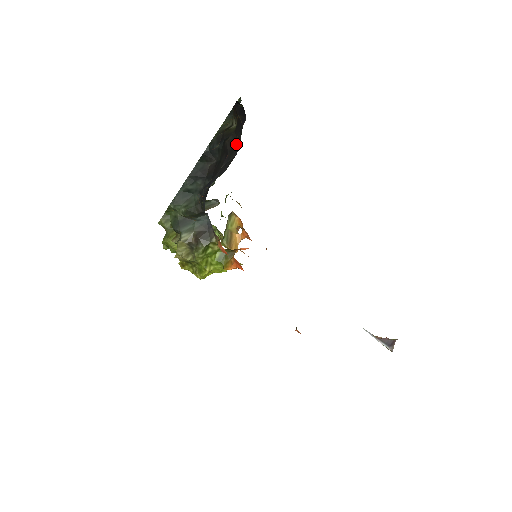
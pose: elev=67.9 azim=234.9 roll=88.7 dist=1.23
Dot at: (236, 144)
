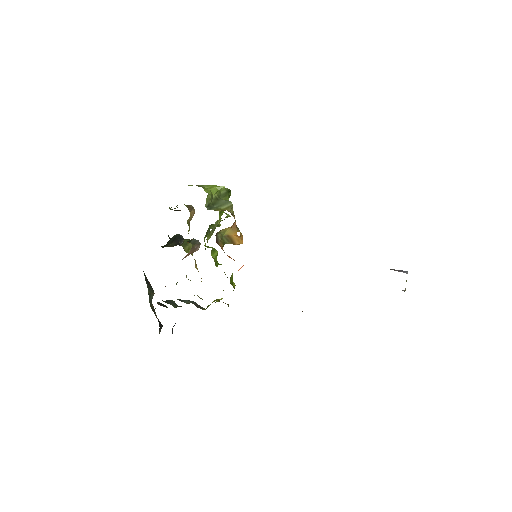
Dot at: occluded
